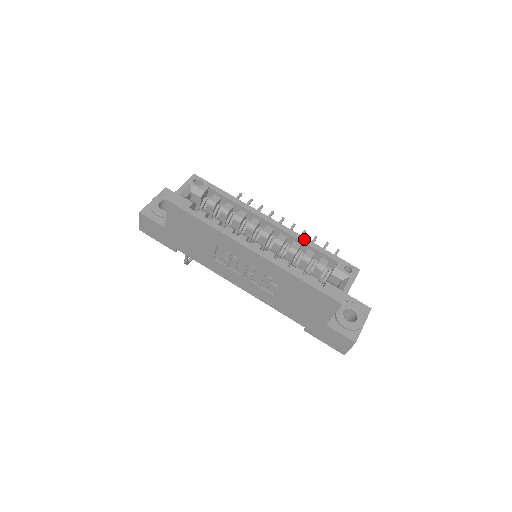
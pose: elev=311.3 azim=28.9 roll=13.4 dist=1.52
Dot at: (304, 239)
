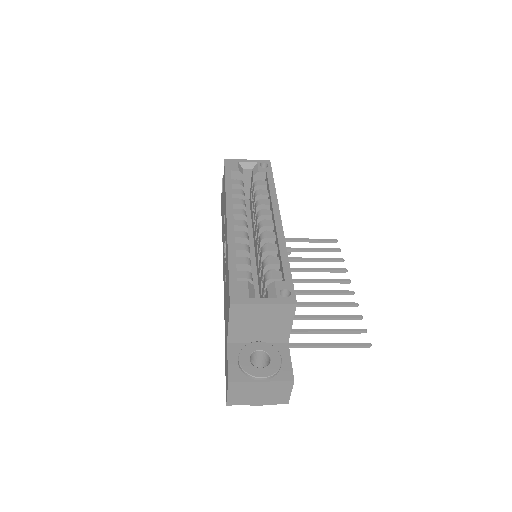
Dot at: (283, 245)
